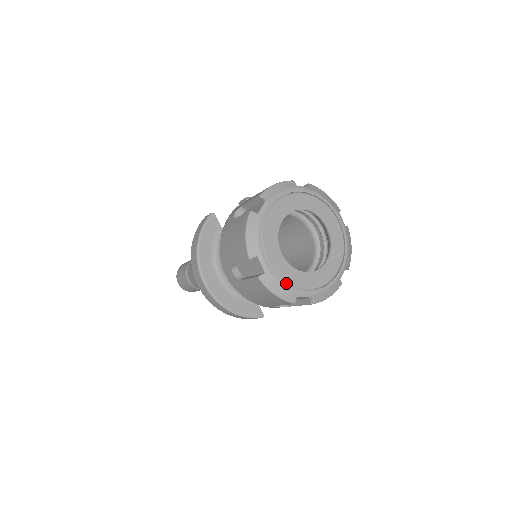
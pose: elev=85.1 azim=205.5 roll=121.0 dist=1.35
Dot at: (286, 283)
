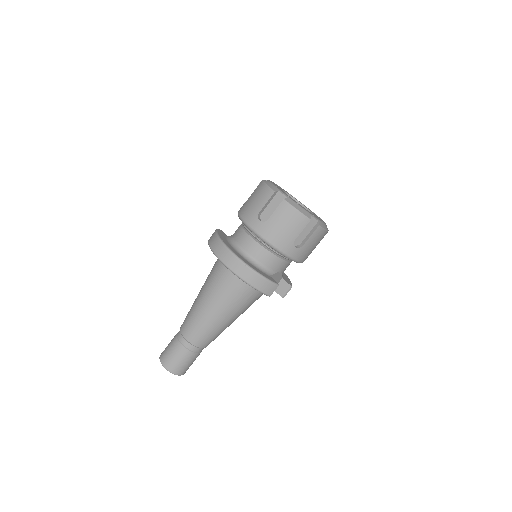
Dot at: (301, 207)
